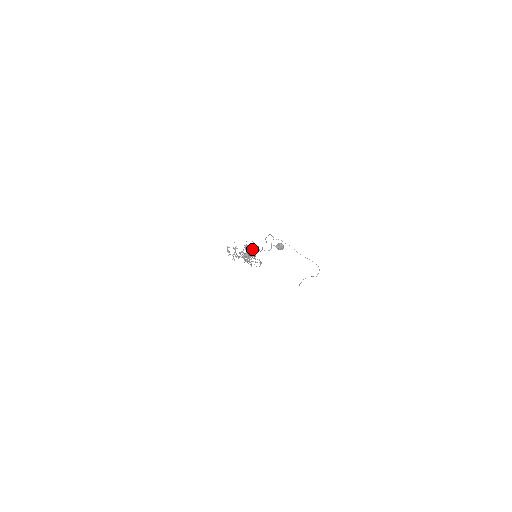
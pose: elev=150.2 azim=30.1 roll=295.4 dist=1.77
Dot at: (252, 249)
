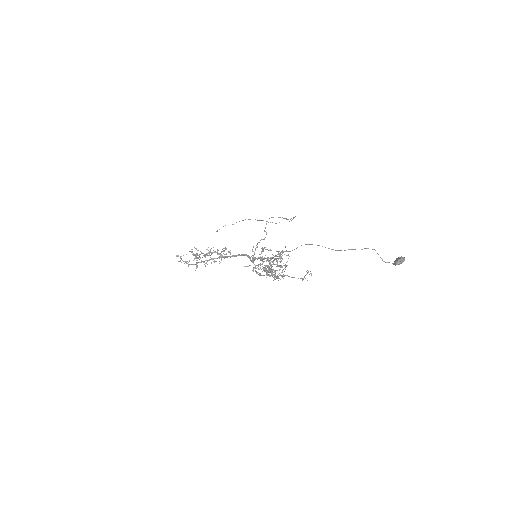
Dot at: occluded
